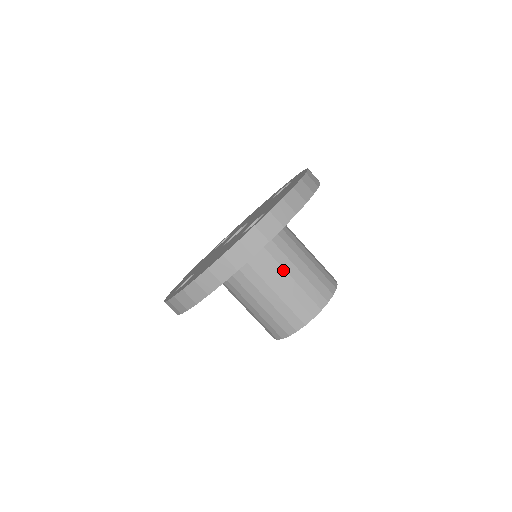
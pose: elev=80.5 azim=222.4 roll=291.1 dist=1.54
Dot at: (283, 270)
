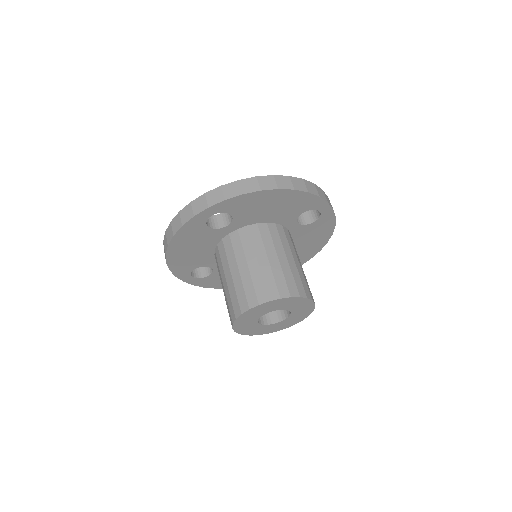
Dot at: (296, 255)
